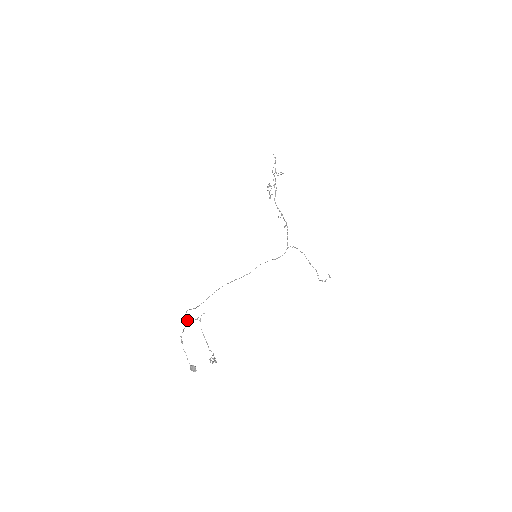
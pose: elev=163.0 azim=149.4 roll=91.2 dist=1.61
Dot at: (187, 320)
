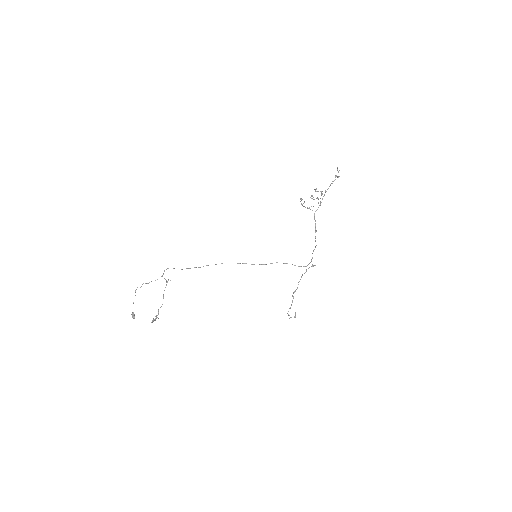
Dot at: (162, 276)
